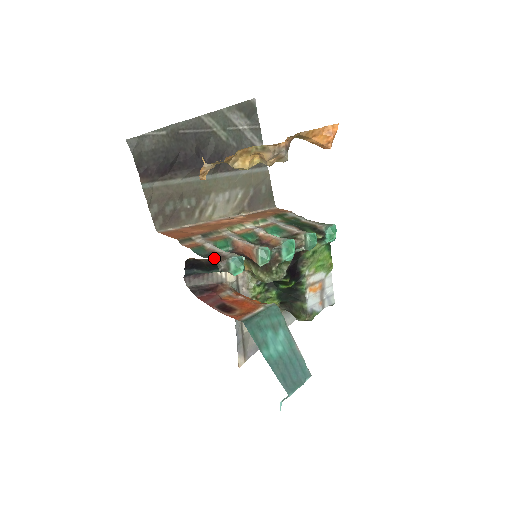
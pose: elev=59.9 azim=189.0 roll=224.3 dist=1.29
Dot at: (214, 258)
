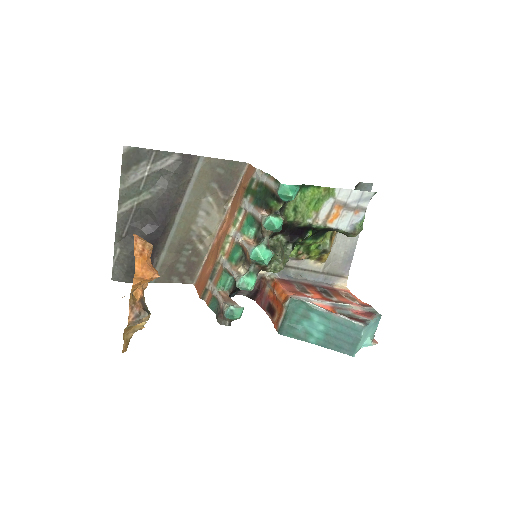
Dot at: (219, 317)
